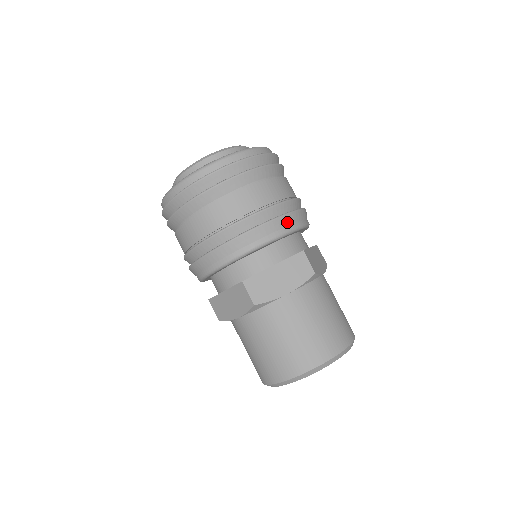
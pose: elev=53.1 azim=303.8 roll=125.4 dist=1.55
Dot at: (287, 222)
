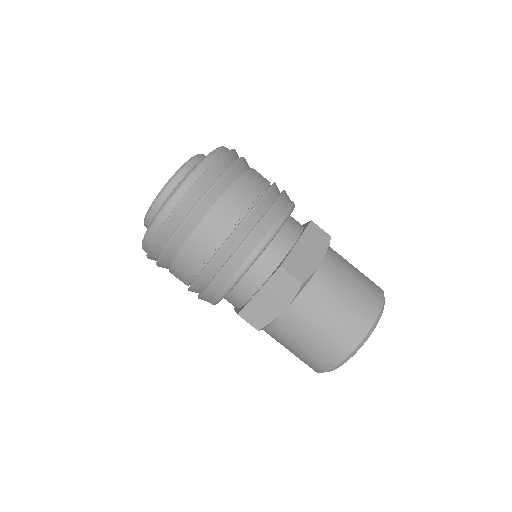
Dot at: (286, 200)
